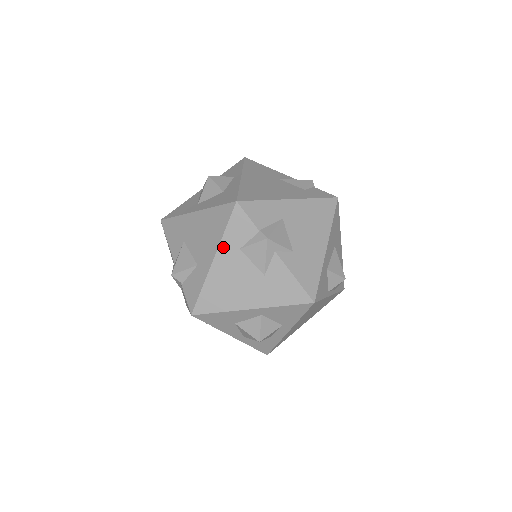
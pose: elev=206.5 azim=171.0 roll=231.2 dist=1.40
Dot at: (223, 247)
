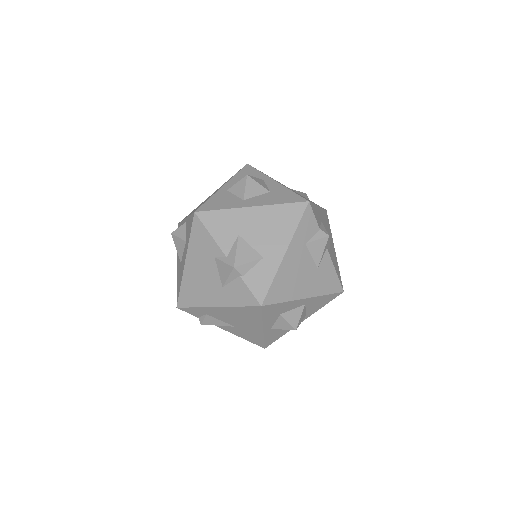
Dot at: (294, 241)
